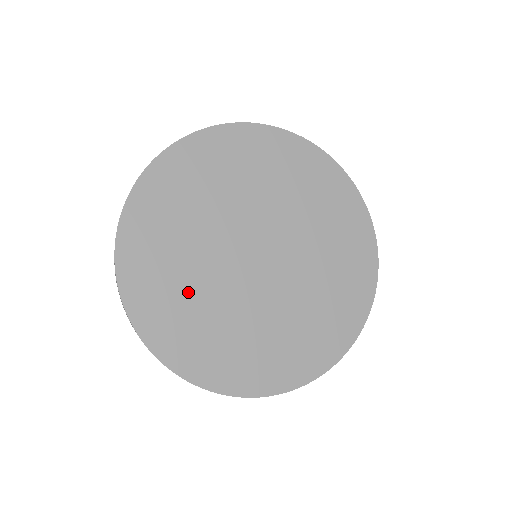
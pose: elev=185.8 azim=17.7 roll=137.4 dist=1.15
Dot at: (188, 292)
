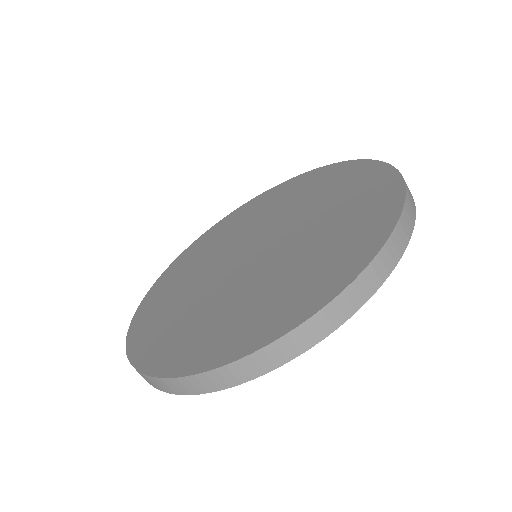
Dot at: (181, 293)
